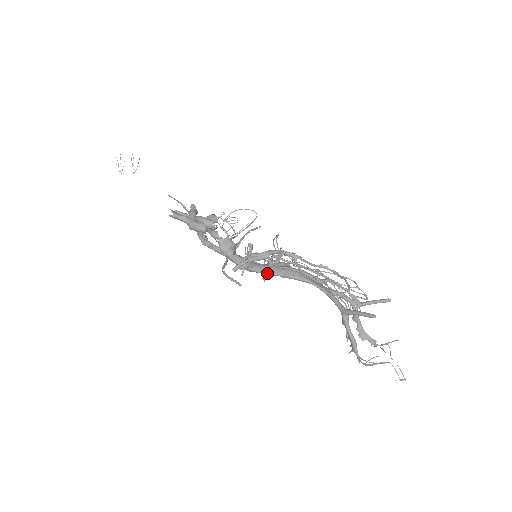
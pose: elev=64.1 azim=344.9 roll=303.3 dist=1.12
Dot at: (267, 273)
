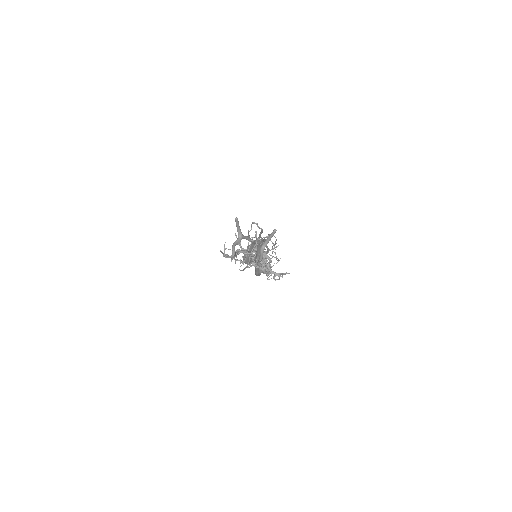
Dot at: (244, 252)
